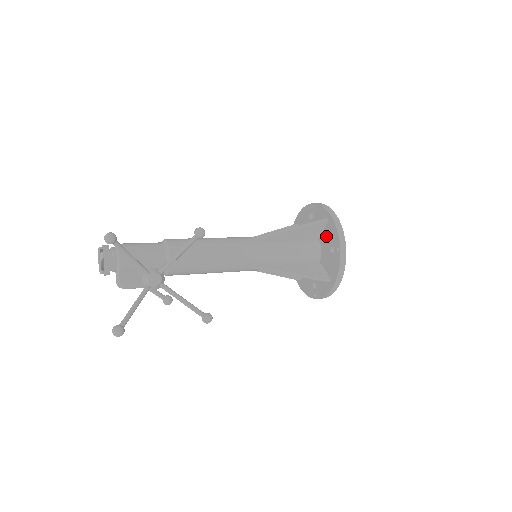
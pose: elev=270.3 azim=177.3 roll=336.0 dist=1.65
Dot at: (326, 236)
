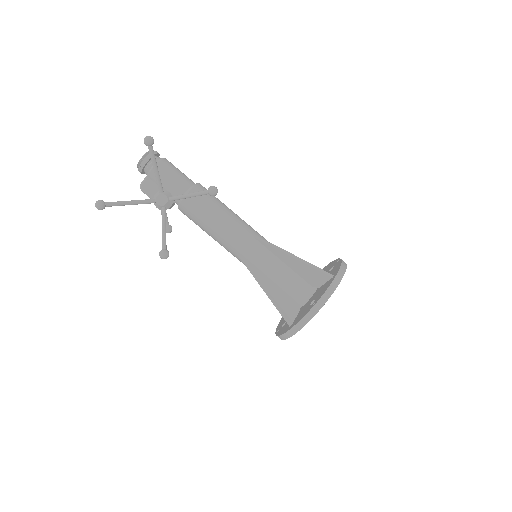
Dot at: (321, 289)
